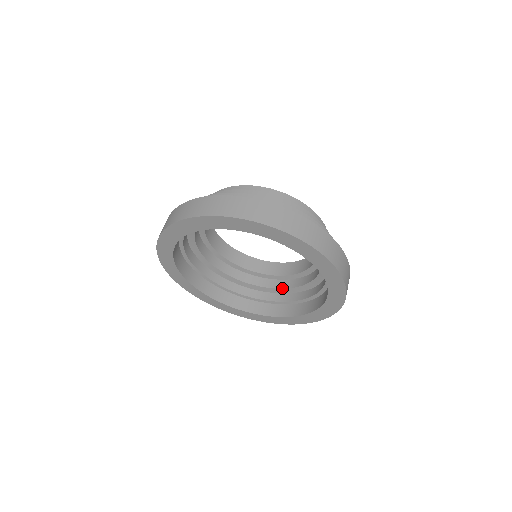
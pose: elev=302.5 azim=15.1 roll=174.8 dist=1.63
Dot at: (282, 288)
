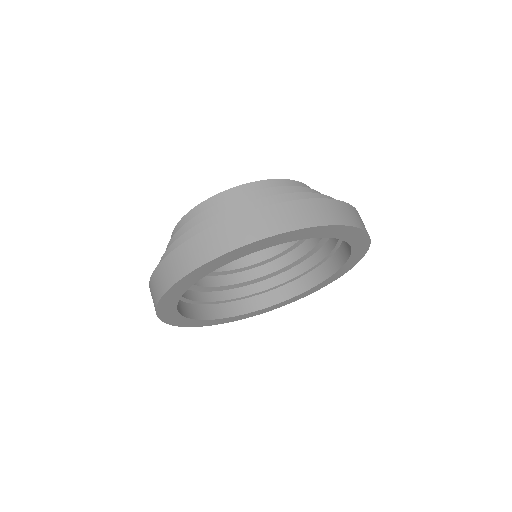
Dot at: (283, 267)
